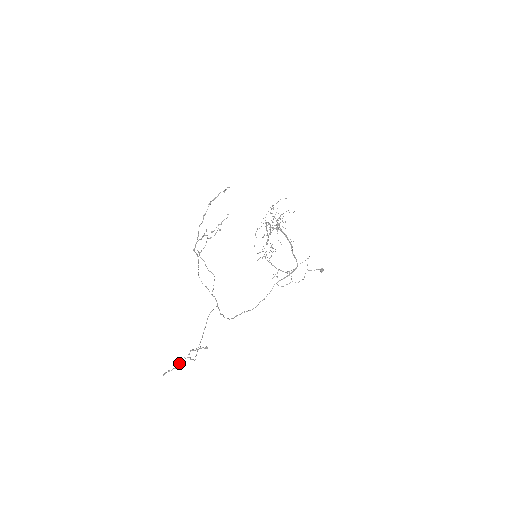
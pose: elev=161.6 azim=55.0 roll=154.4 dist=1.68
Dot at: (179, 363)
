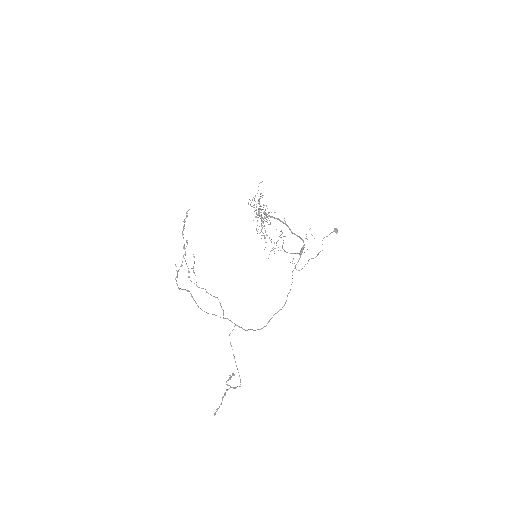
Dot at: occluded
